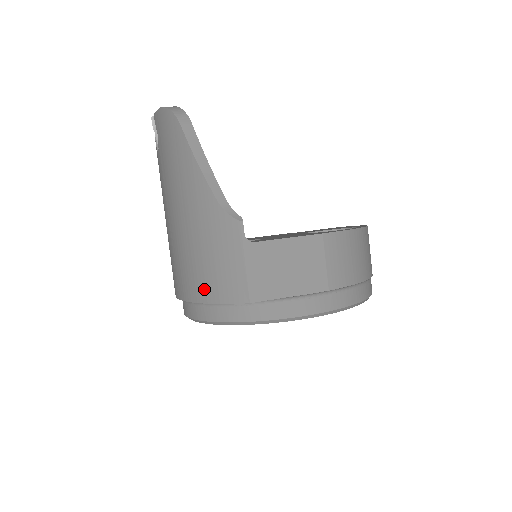
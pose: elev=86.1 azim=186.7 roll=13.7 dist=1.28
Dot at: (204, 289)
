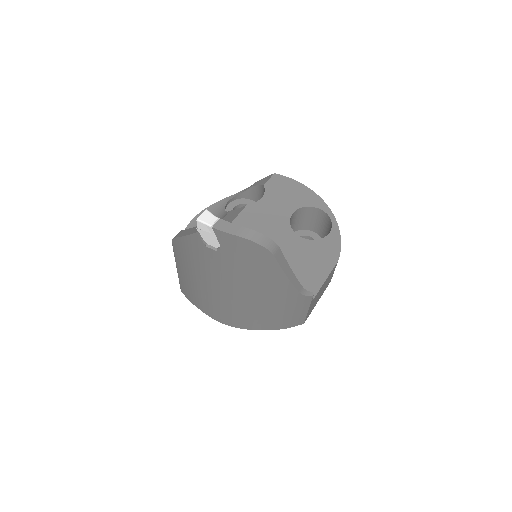
Dot at: (268, 326)
